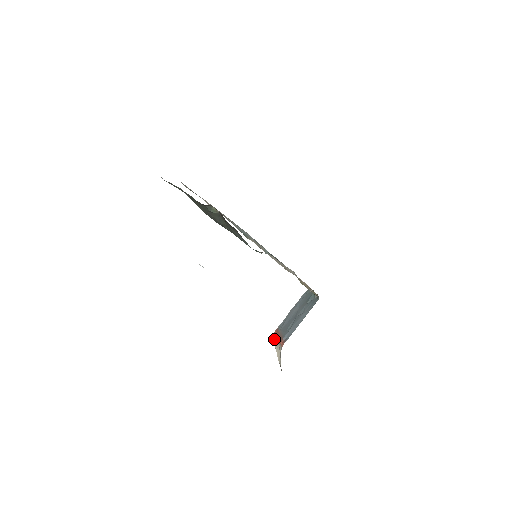
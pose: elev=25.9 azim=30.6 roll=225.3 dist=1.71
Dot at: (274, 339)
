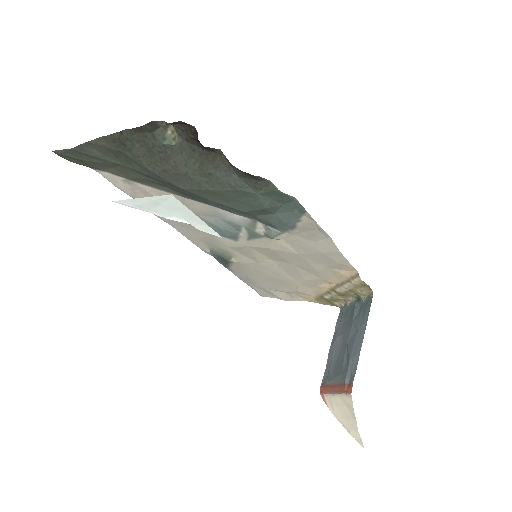
Dot at: occluded
